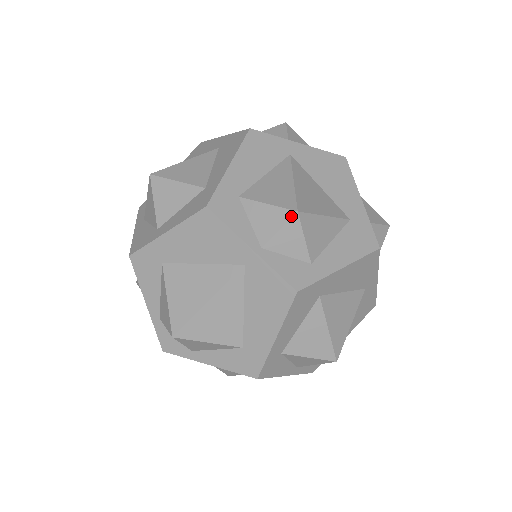
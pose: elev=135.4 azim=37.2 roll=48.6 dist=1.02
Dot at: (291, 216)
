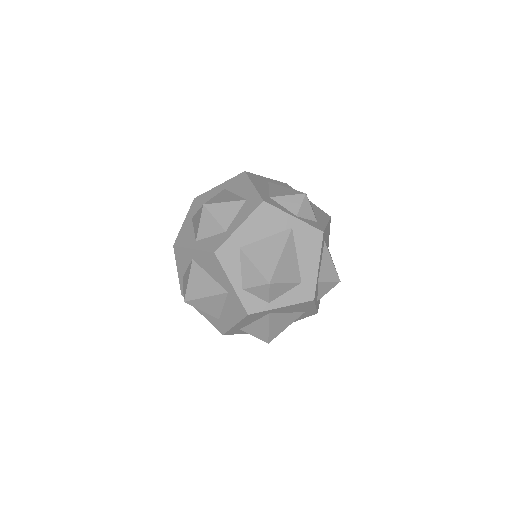
Dot at: (304, 196)
